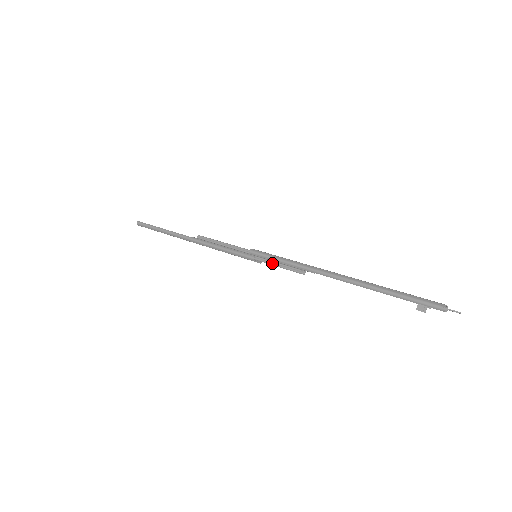
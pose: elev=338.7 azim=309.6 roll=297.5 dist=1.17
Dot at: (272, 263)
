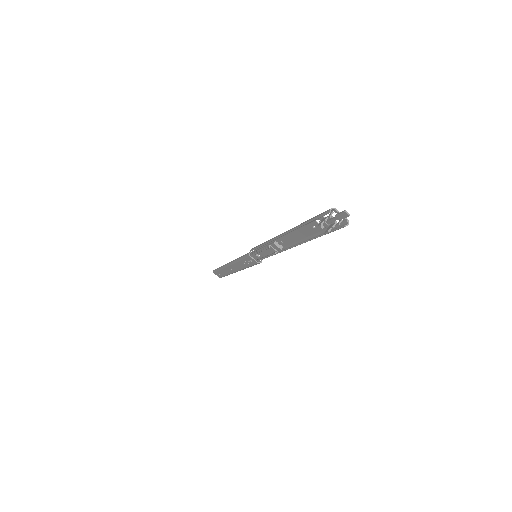
Dot at: (258, 251)
